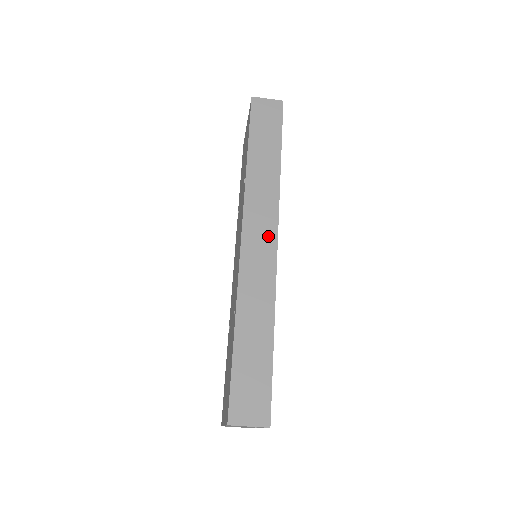
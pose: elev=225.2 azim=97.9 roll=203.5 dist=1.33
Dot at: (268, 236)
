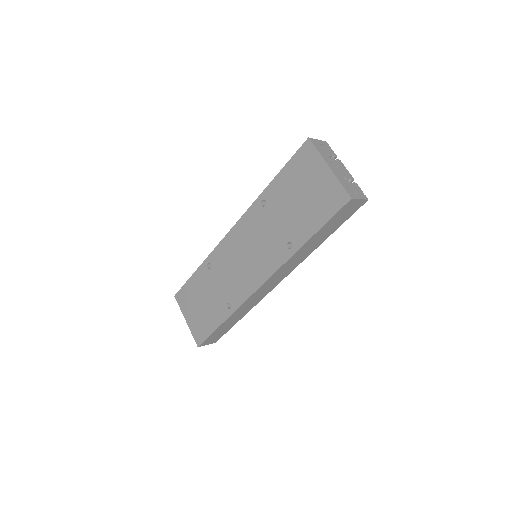
Dot at: (276, 282)
